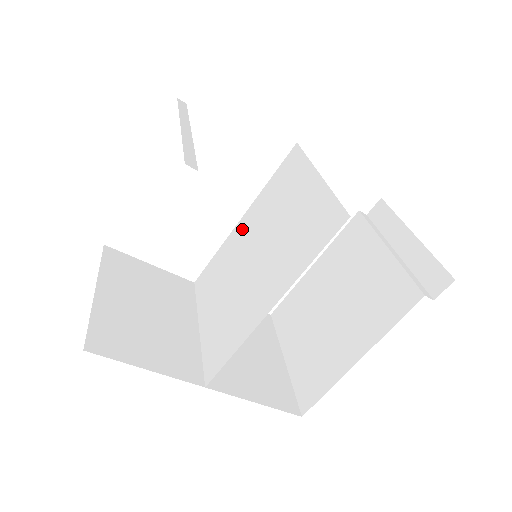
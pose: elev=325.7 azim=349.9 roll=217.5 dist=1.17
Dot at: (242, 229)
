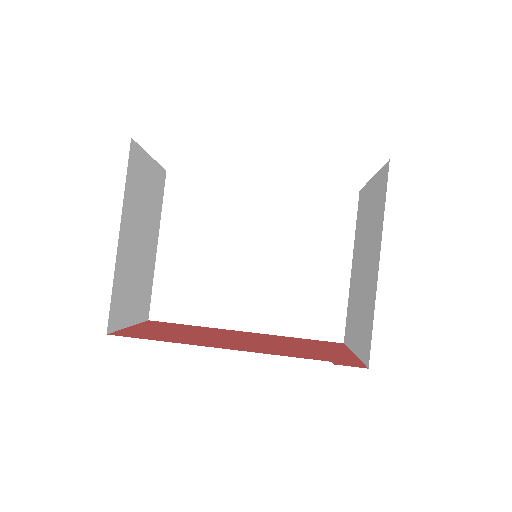
Dot at: (256, 199)
